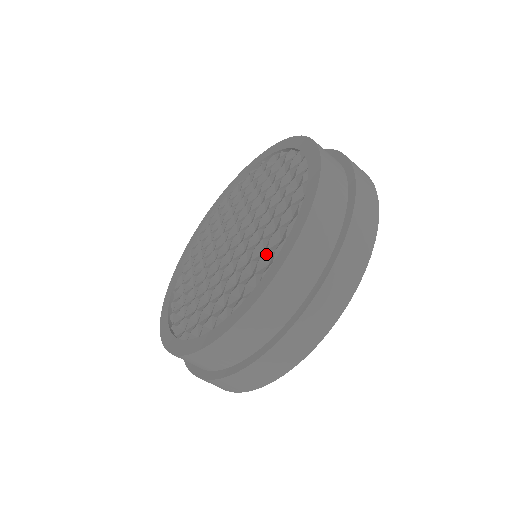
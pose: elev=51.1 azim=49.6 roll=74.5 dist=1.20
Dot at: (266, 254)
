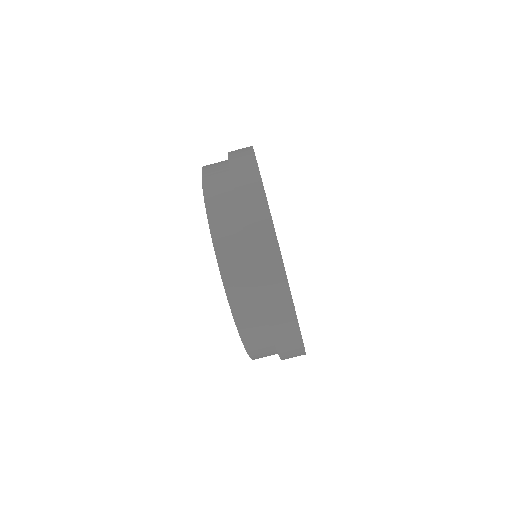
Dot at: occluded
